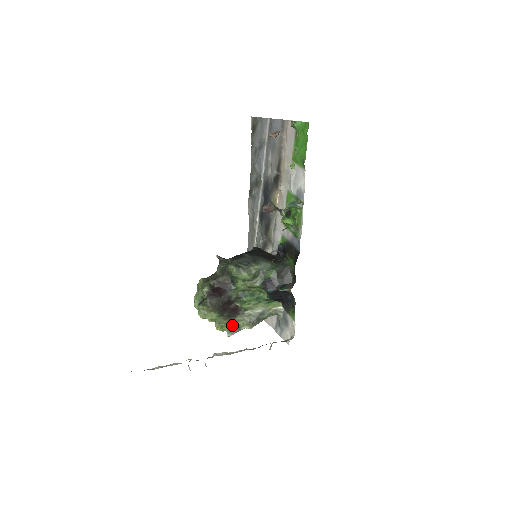
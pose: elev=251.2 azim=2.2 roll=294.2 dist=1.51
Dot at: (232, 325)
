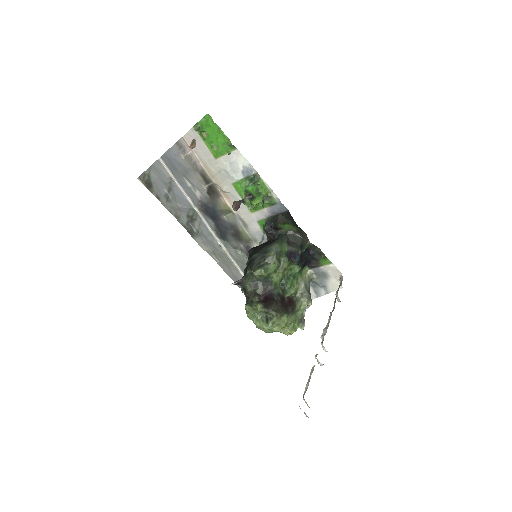
Dot at: (297, 318)
